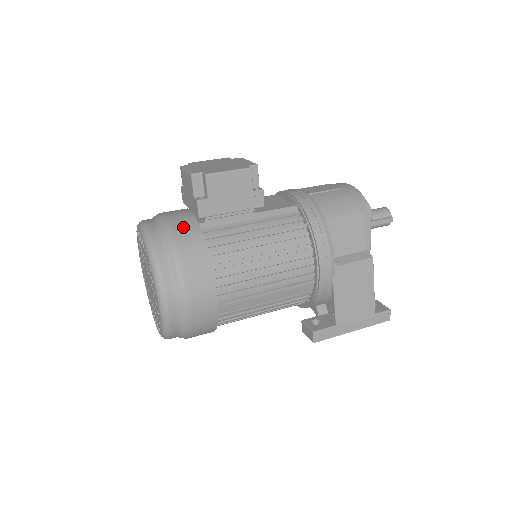
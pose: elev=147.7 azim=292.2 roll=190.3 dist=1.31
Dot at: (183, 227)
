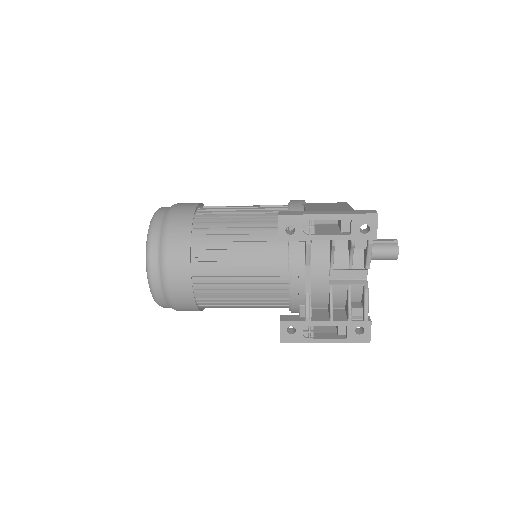
Dot at: occluded
